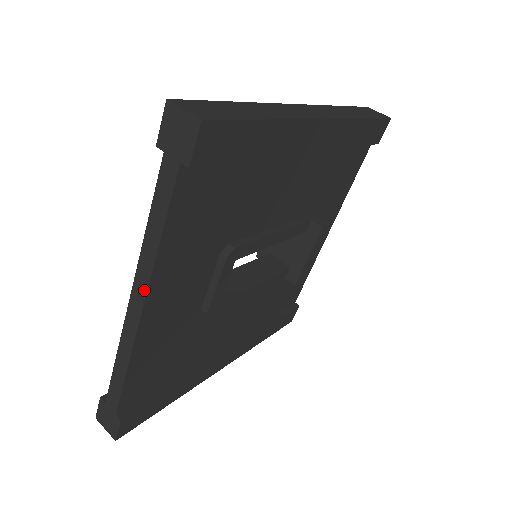
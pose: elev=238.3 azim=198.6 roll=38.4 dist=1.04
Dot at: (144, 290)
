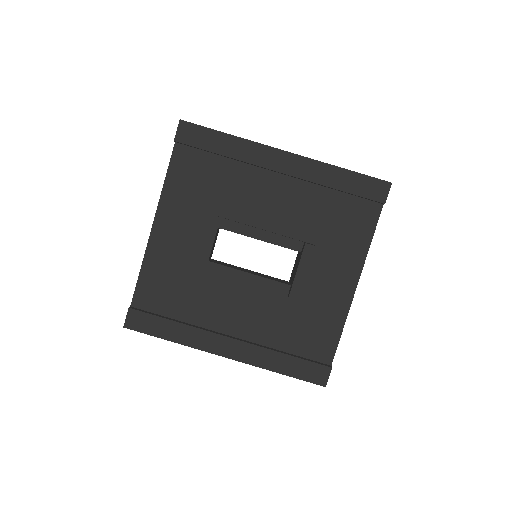
Dot at: (156, 213)
